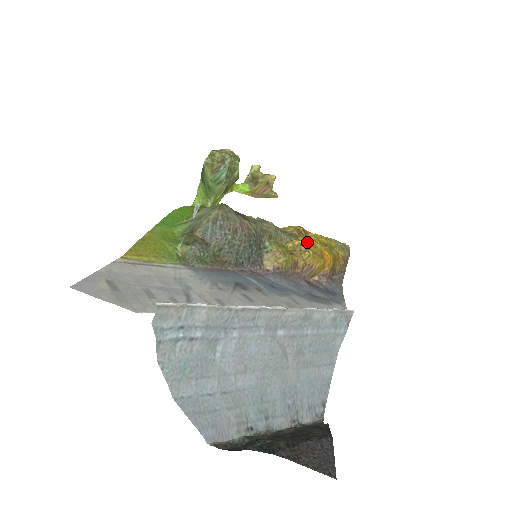
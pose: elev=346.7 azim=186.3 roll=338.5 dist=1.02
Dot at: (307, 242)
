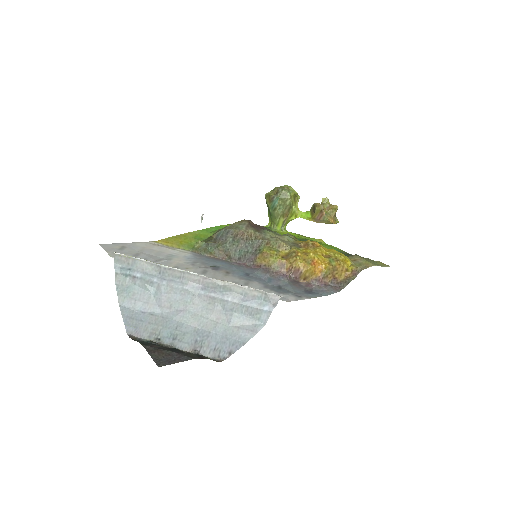
Dot at: (304, 251)
